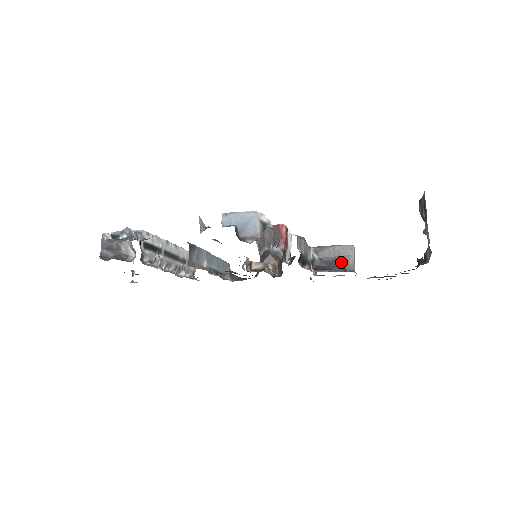
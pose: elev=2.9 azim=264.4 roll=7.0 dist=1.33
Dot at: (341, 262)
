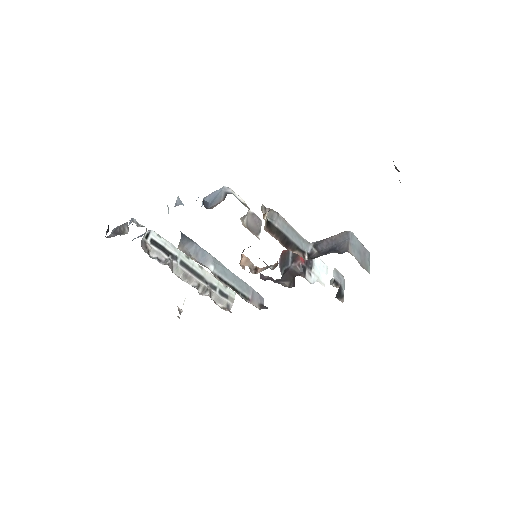
Dot at: (337, 248)
